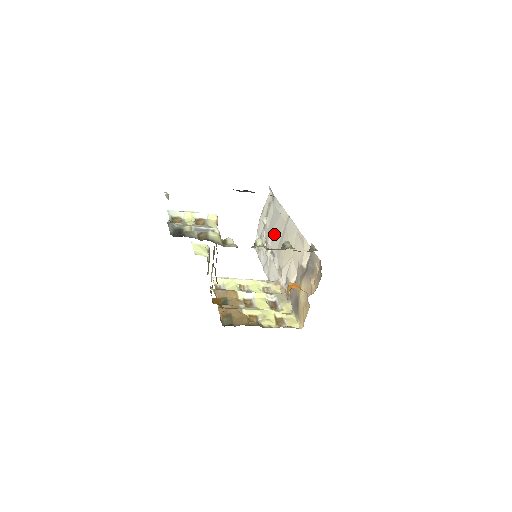
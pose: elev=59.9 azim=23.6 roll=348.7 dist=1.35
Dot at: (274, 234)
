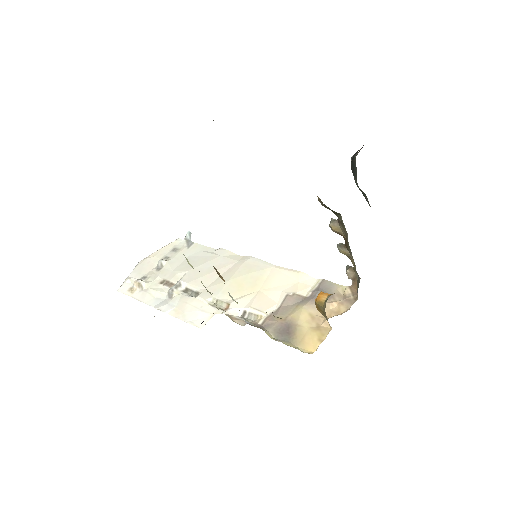
Dot at: (201, 272)
